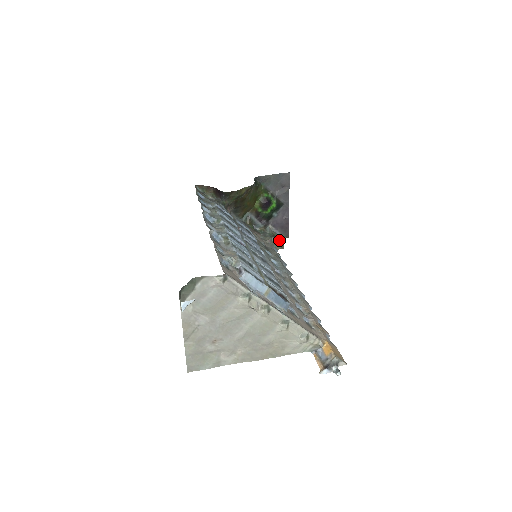
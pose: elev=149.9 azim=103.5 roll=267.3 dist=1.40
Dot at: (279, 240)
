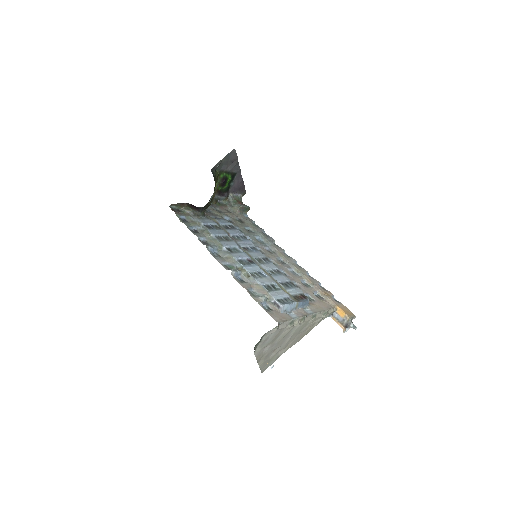
Dot at: (245, 206)
